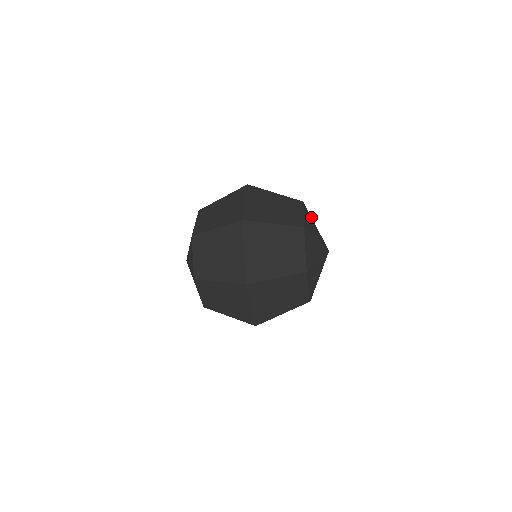
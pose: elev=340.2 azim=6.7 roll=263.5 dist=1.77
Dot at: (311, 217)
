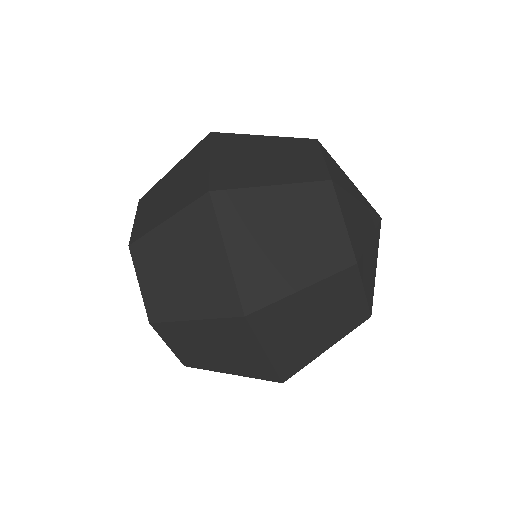
Dot at: occluded
